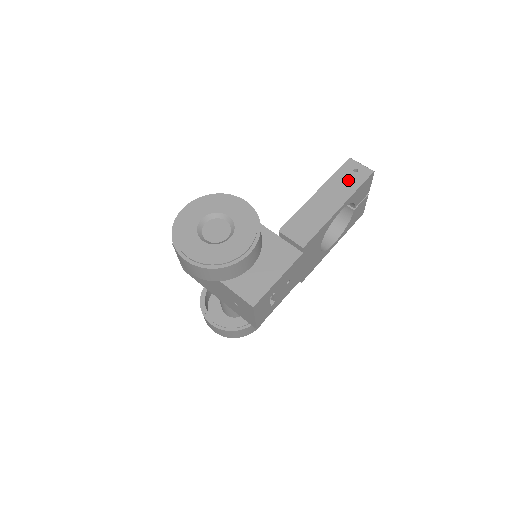
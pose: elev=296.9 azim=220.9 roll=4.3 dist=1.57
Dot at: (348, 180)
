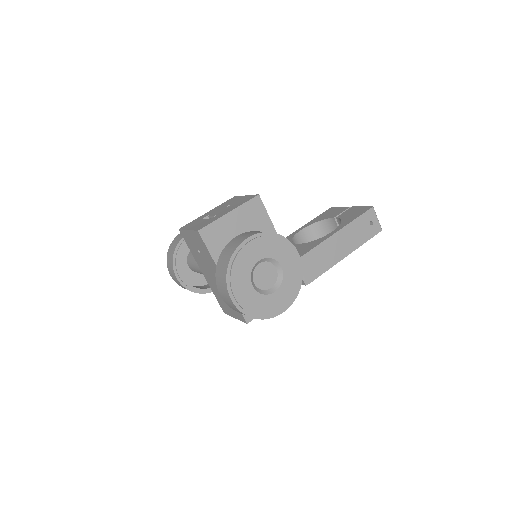
Dot at: (362, 231)
